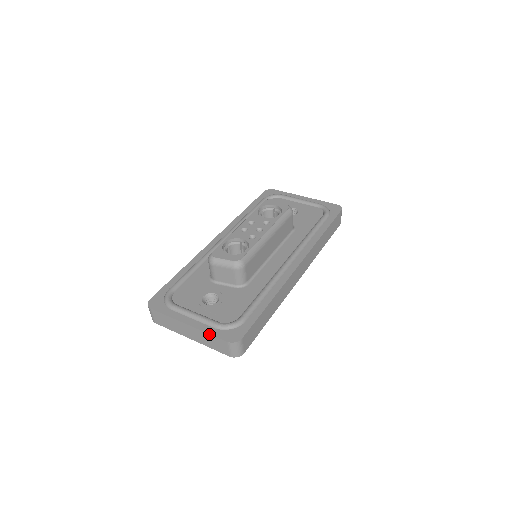
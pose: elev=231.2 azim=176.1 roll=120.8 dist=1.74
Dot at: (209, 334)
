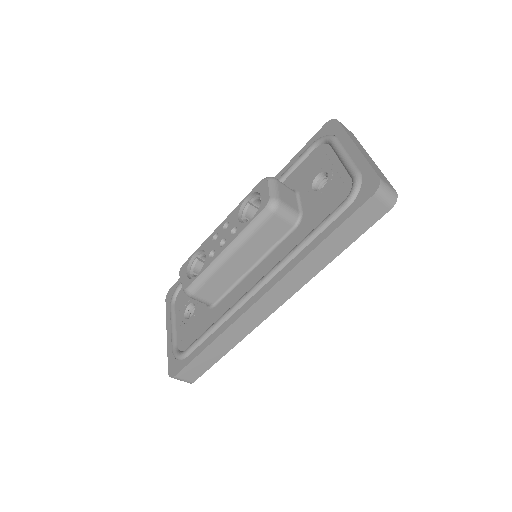
Dot at: (168, 355)
